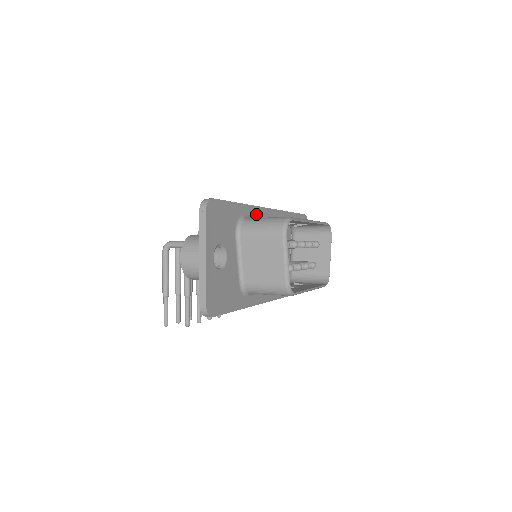
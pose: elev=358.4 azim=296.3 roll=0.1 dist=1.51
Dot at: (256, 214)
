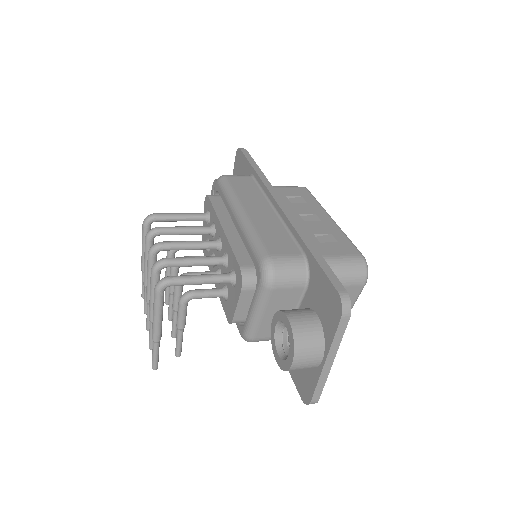
Dot at: occluded
